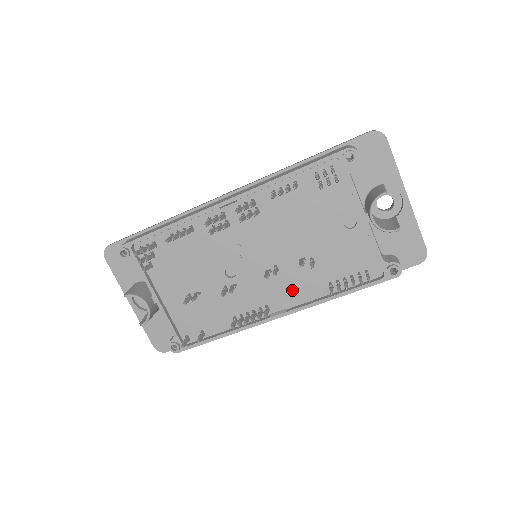
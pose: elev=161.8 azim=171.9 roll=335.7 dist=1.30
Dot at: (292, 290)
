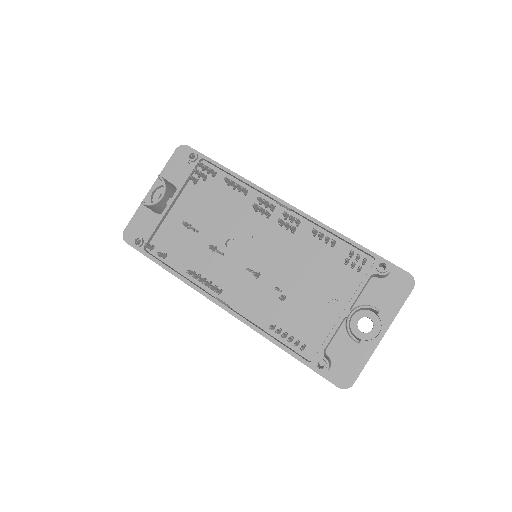
Dot at: (249, 300)
